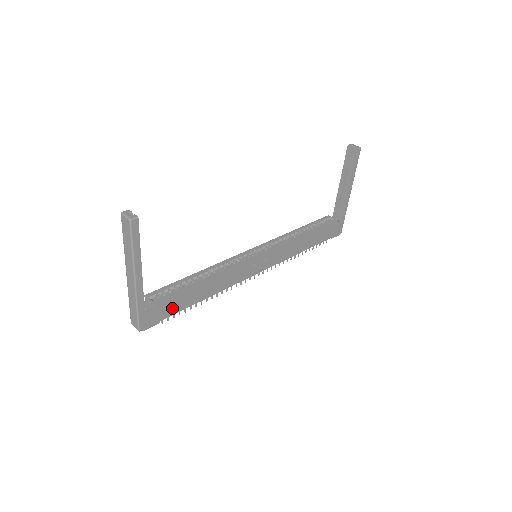
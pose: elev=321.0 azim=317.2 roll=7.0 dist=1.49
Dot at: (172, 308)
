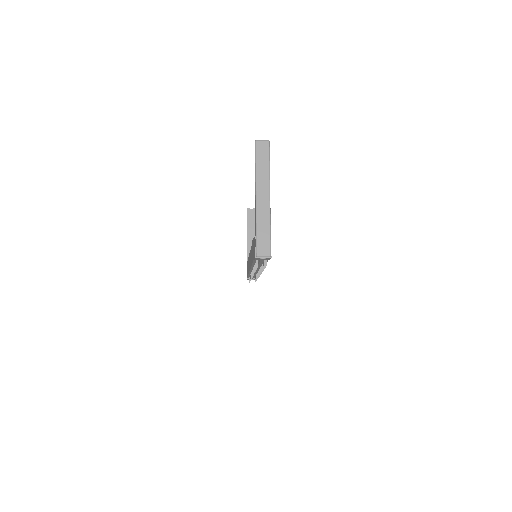
Dot at: occluded
